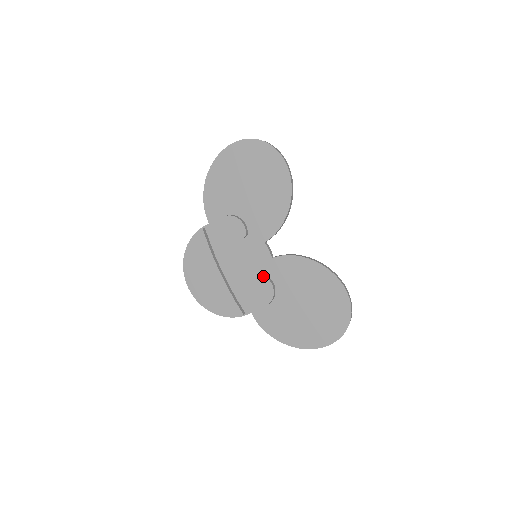
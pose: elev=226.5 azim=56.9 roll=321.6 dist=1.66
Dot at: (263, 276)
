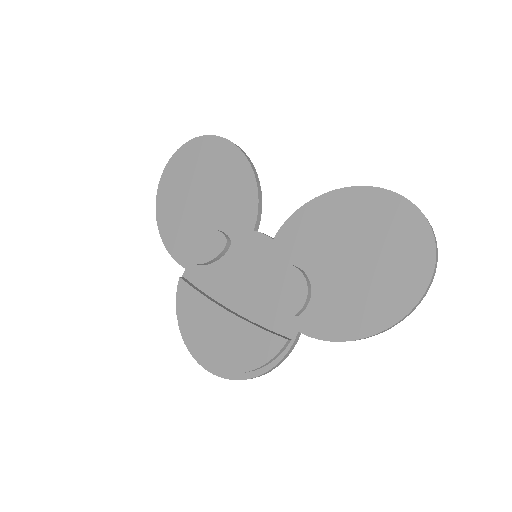
Dot at: (277, 268)
